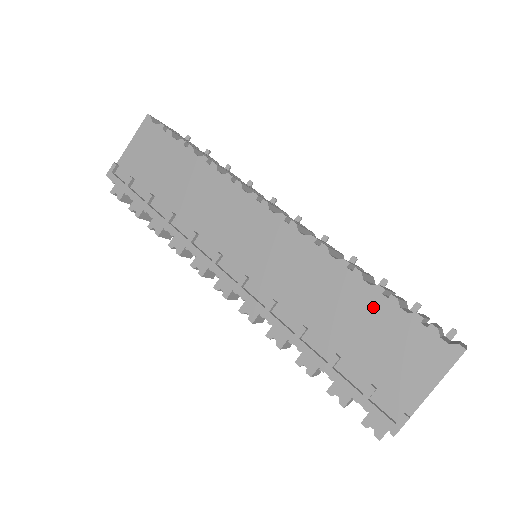
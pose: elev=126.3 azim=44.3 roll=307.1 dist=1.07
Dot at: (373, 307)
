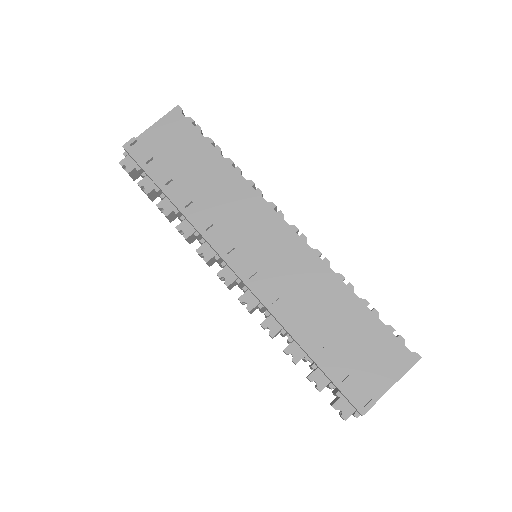
Dot at: (359, 315)
